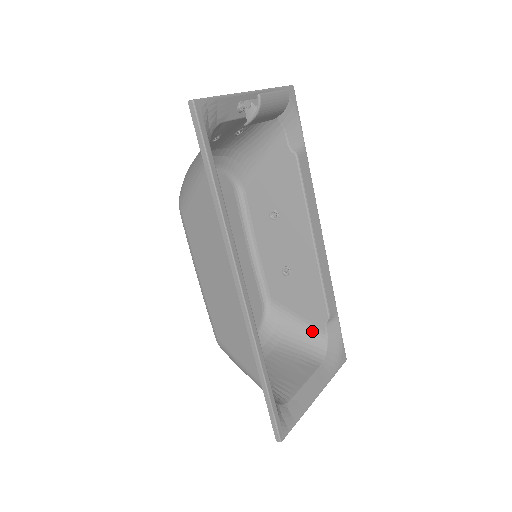
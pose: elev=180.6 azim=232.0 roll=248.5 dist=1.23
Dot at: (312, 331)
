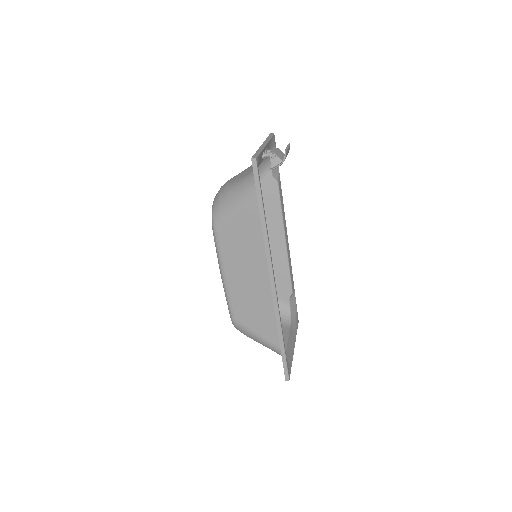
Dot at: (279, 305)
